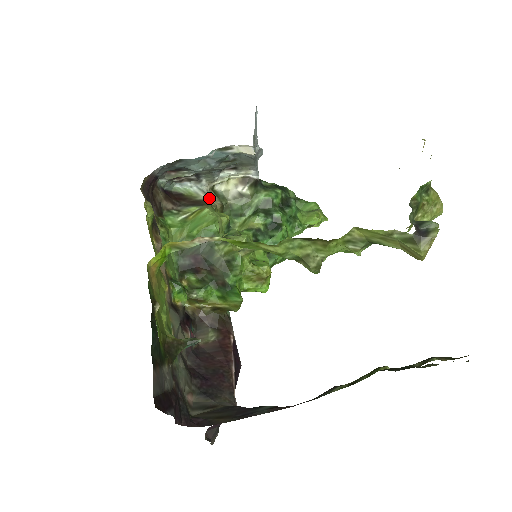
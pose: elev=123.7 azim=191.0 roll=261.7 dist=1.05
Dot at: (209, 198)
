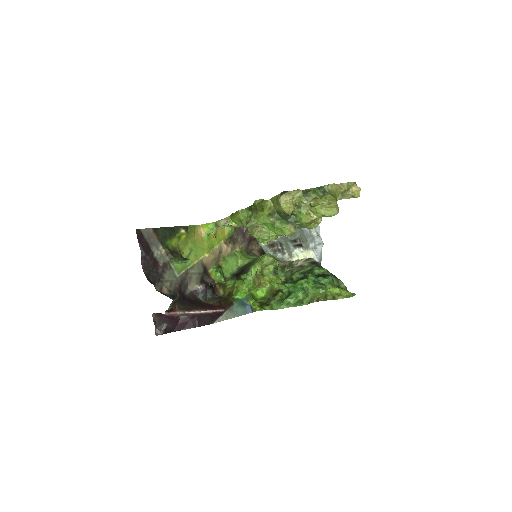
Dot at: (282, 261)
